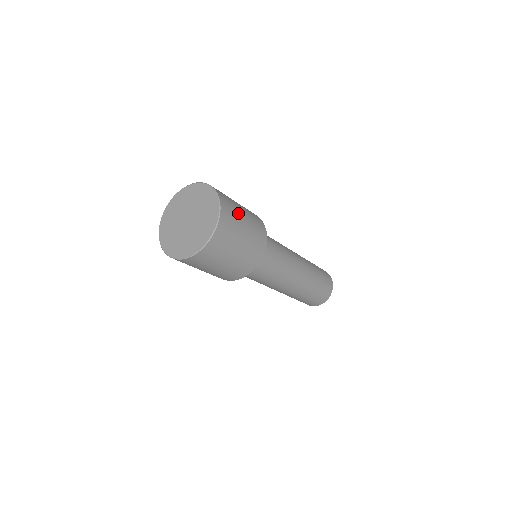
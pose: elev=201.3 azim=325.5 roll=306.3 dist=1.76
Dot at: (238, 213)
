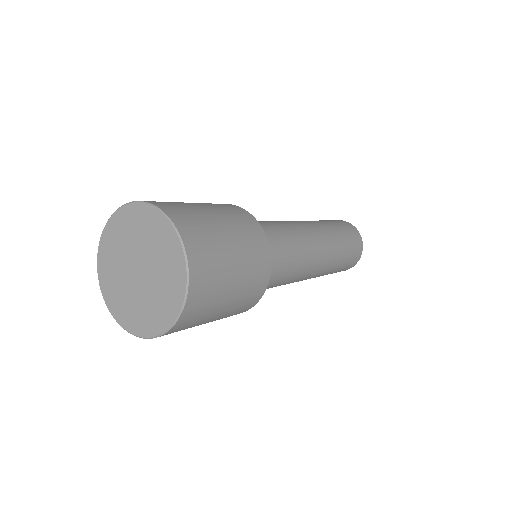
Dot at: (190, 206)
